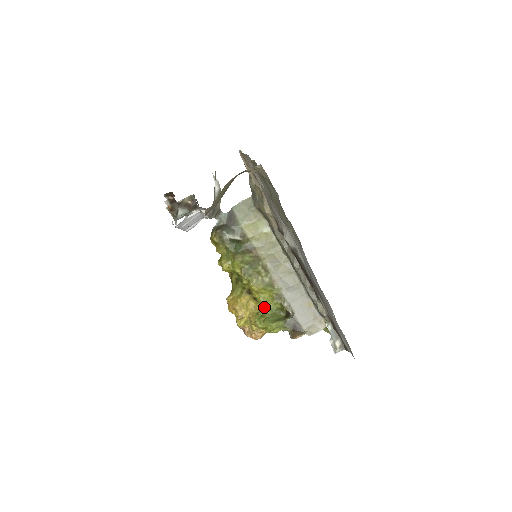
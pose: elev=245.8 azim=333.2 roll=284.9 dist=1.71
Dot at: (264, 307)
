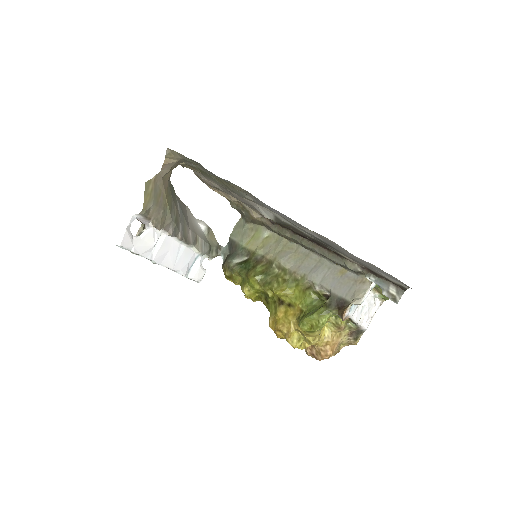
Dot at: (301, 307)
